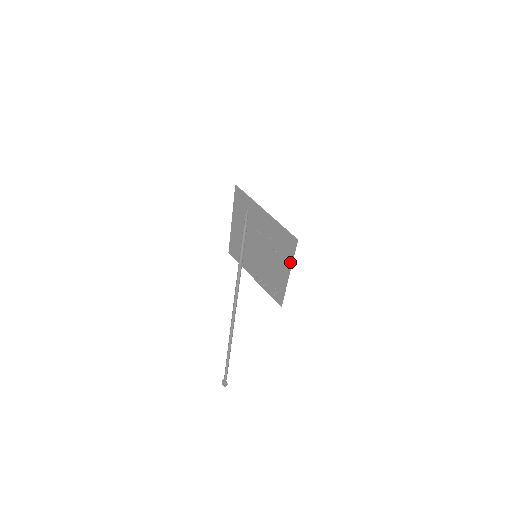
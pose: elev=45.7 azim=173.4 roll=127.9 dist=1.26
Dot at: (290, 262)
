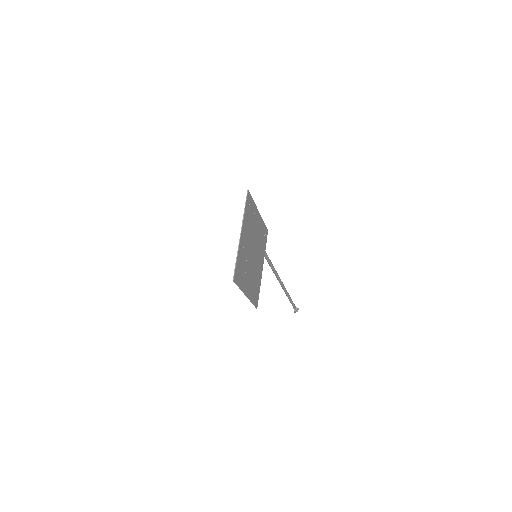
Dot at: (241, 288)
